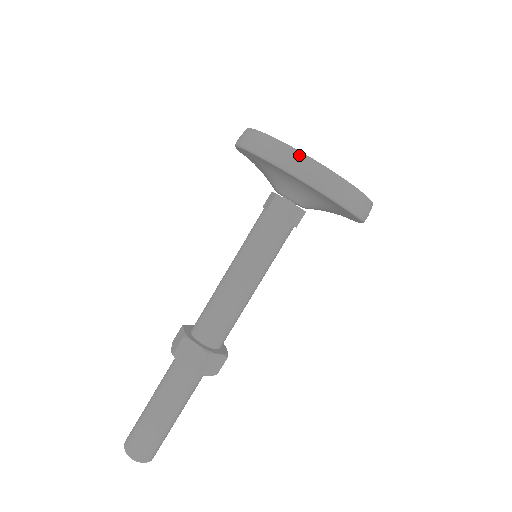
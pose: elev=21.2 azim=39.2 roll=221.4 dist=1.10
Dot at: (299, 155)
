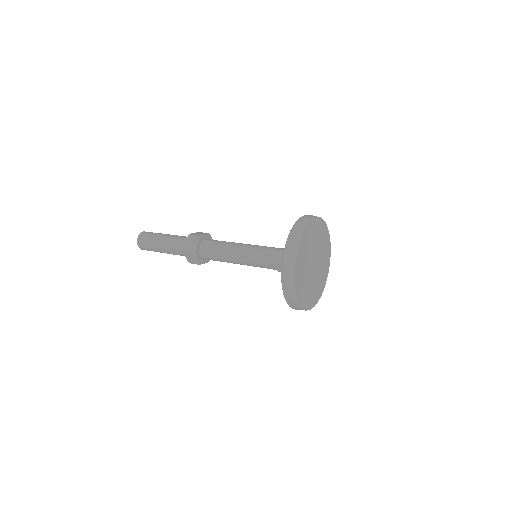
Dot at: (295, 299)
